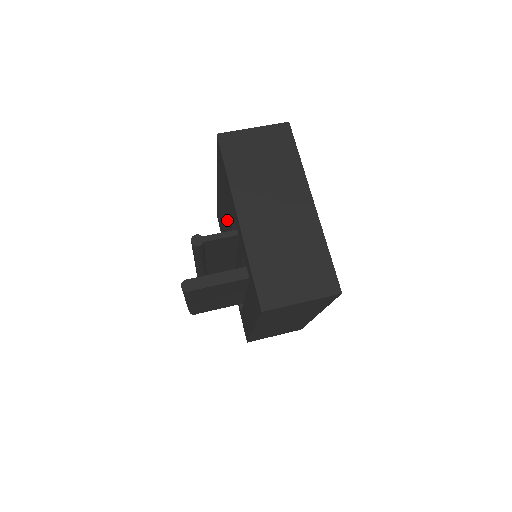
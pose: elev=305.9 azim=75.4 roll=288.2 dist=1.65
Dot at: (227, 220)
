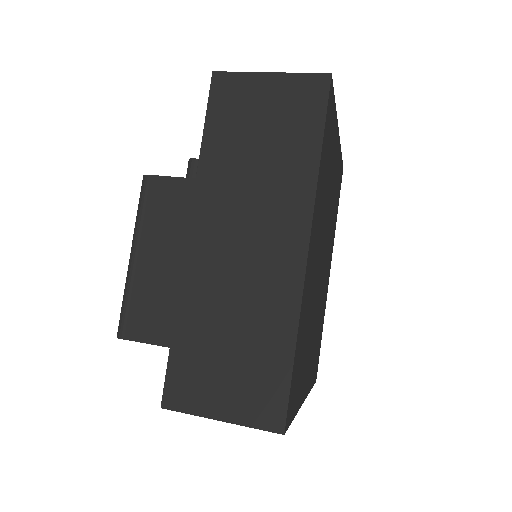
Dot at: occluded
